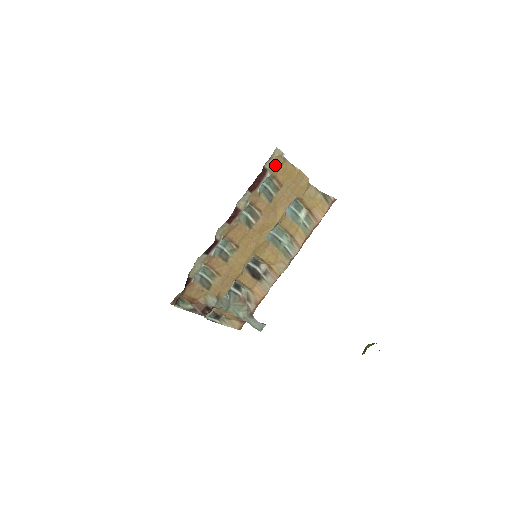
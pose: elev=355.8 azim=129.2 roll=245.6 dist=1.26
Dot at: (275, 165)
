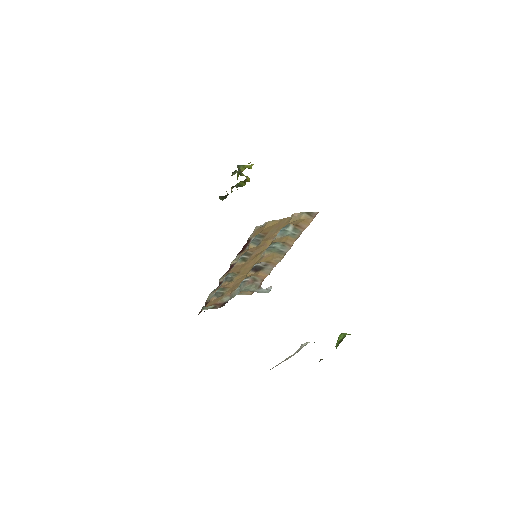
Dot at: (257, 232)
